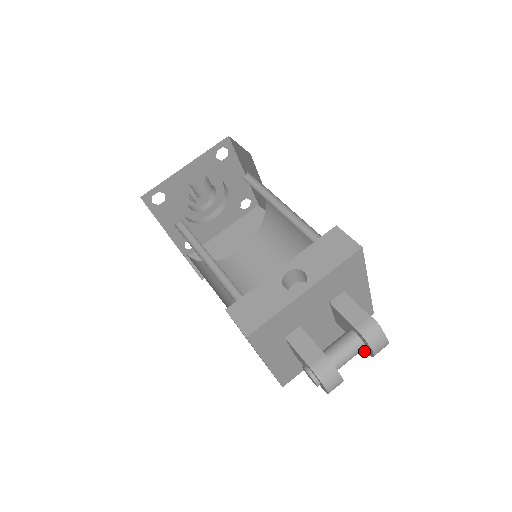
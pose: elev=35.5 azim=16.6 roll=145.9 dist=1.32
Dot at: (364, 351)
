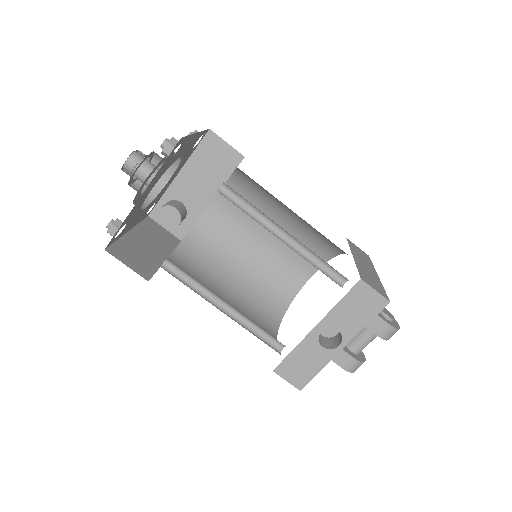
Dot at: occluded
